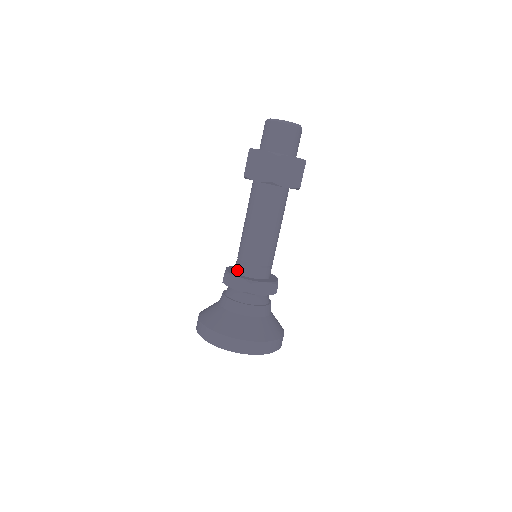
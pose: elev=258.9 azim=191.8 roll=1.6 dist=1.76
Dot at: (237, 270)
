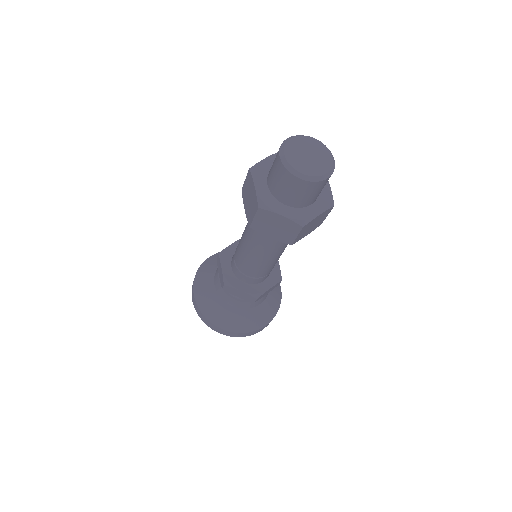
Dot at: (237, 276)
